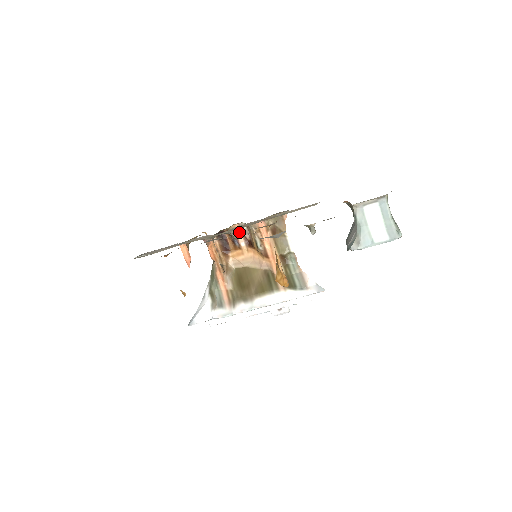
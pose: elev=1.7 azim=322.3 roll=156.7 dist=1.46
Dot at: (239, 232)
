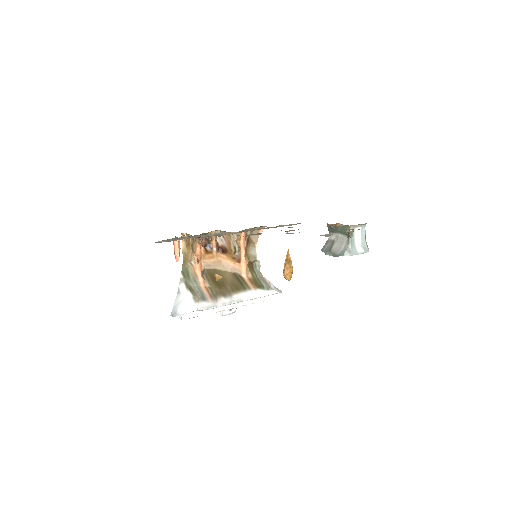
Dot at: (213, 238)
